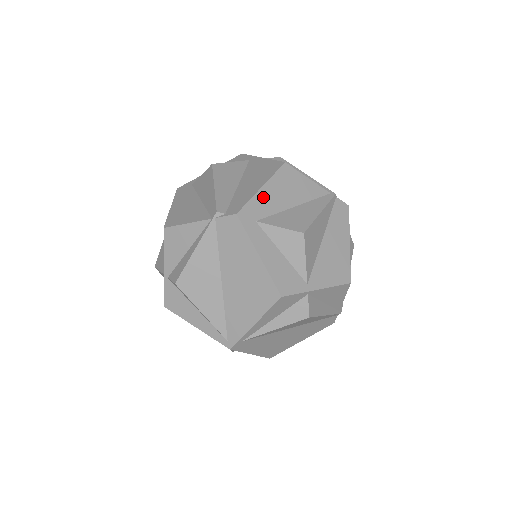
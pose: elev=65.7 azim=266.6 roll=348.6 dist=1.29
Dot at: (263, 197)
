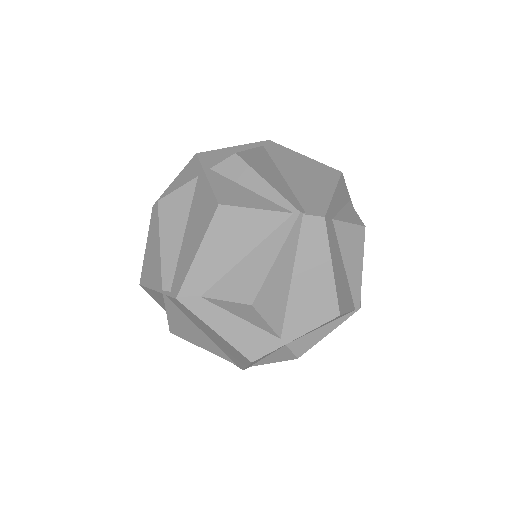
Dot at: (201, 264)
